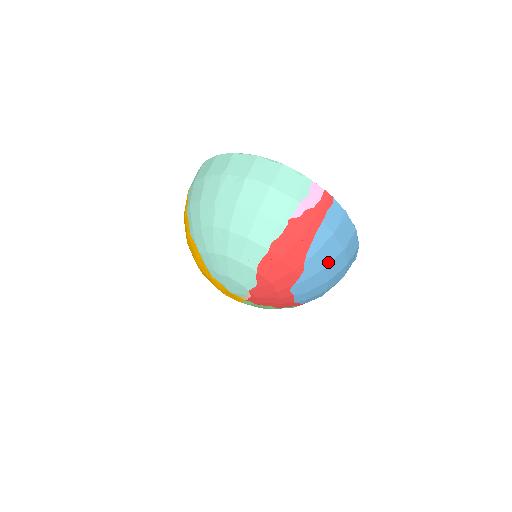
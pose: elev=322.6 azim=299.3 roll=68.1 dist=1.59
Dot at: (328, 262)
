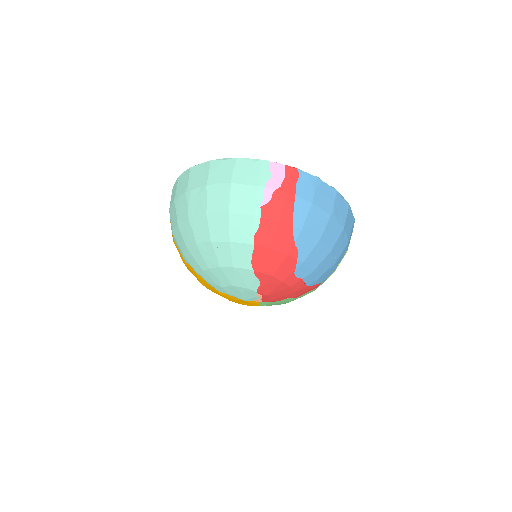
Dot at: (320, 233)
